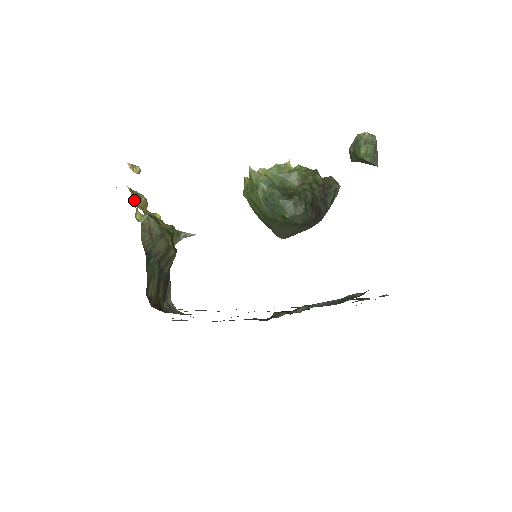
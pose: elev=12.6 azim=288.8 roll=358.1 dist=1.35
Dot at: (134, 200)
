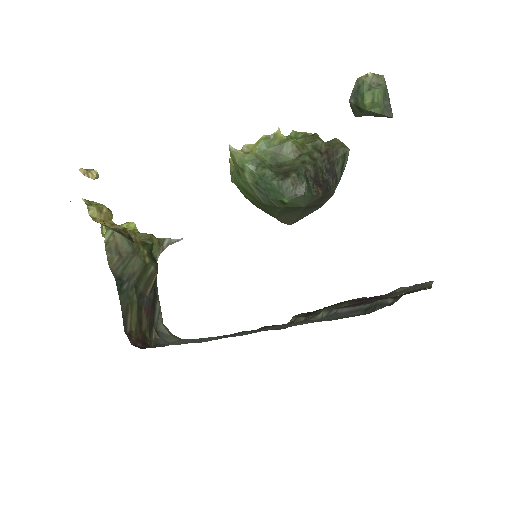
Dot at: (93, 214)
